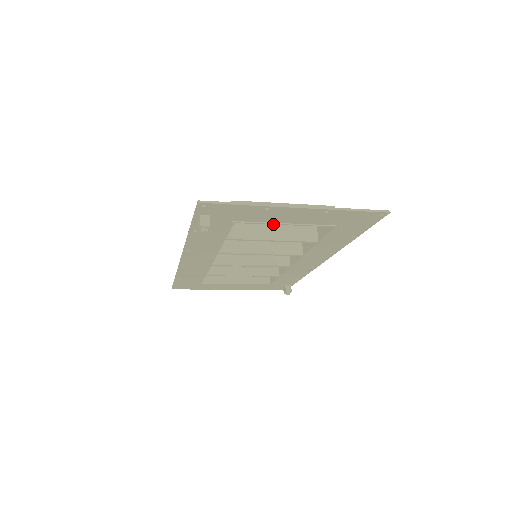
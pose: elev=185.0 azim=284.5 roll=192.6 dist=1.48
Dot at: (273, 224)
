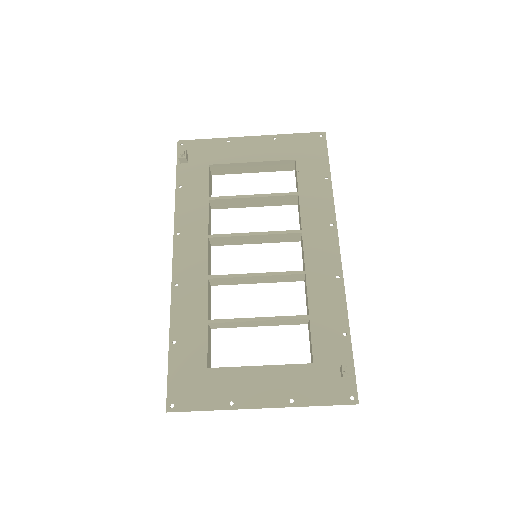
Dot at: (241, 163)
